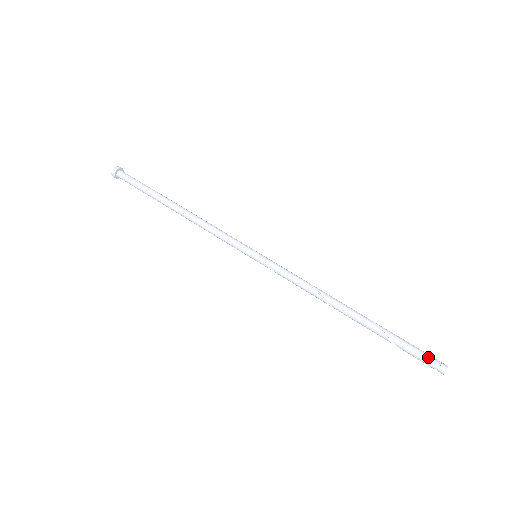
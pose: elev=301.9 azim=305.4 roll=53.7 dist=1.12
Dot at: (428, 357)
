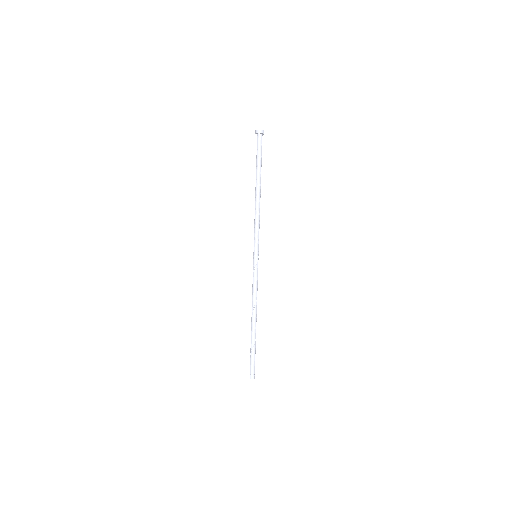
Dot at: occluded
